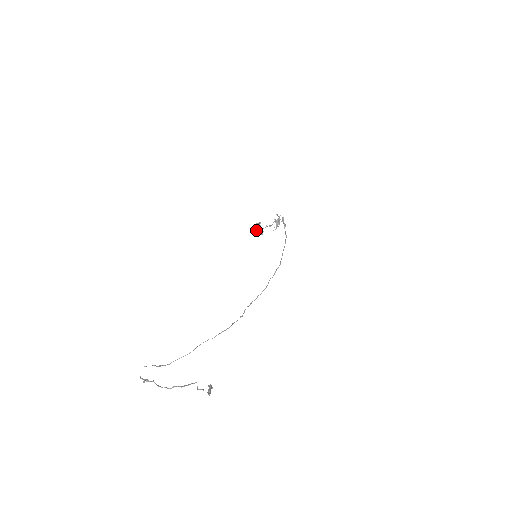
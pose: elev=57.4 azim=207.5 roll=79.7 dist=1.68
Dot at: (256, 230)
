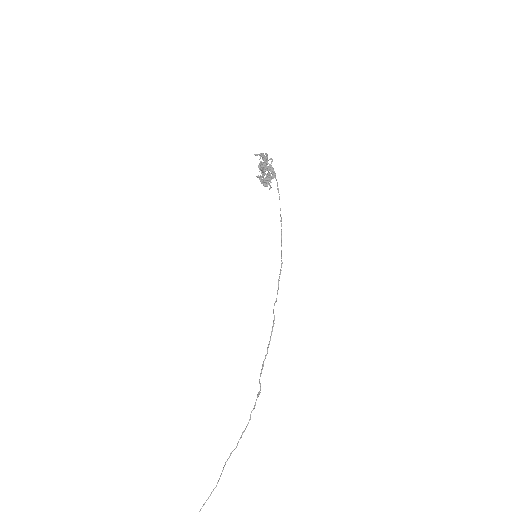
Dot at: (260, 180)
